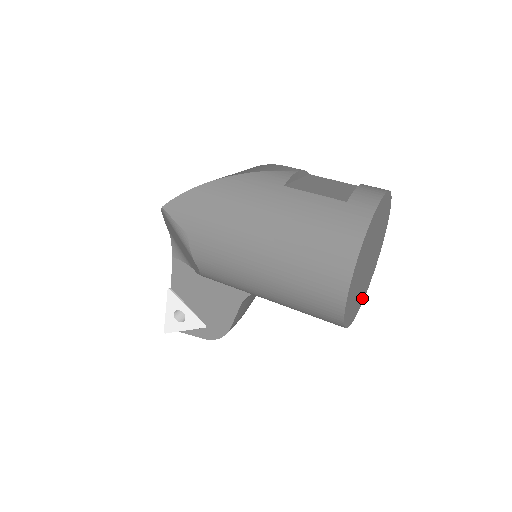
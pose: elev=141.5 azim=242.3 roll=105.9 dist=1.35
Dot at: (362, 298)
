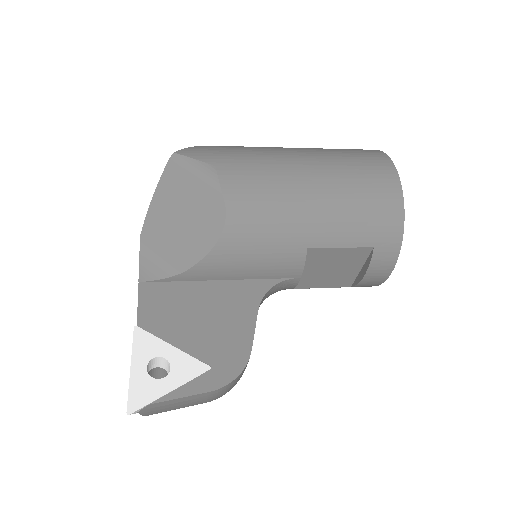
Dot at: occluded
